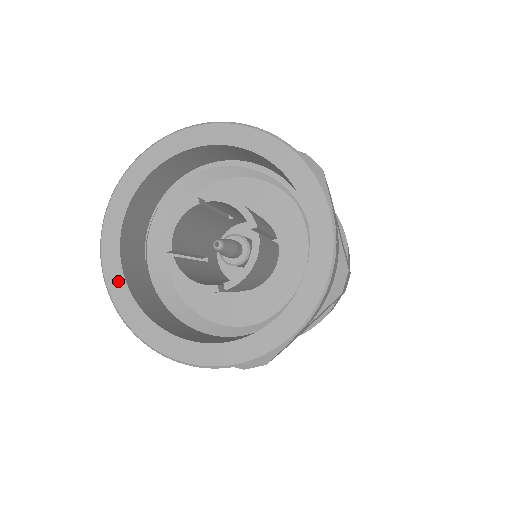
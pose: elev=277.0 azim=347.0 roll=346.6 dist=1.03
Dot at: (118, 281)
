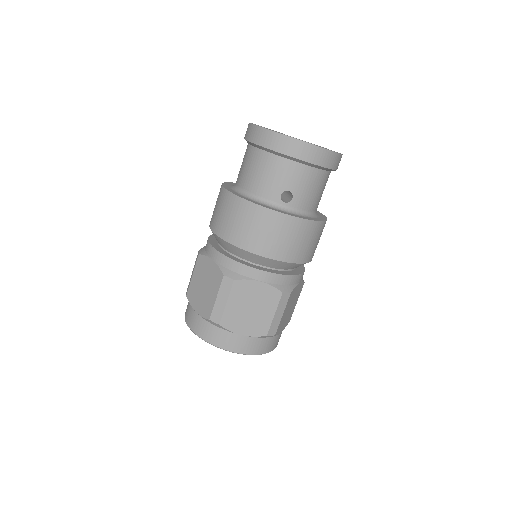
Dot at: occluded
